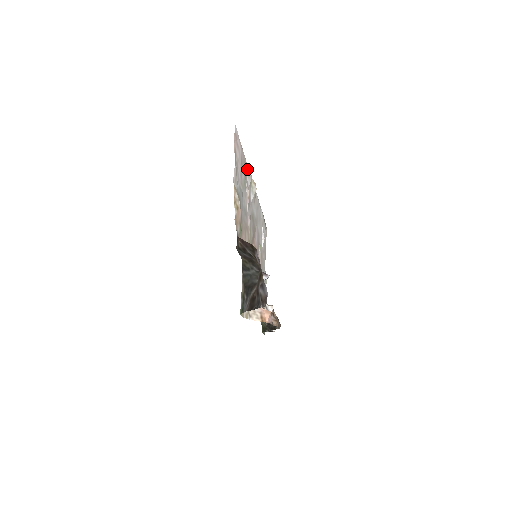
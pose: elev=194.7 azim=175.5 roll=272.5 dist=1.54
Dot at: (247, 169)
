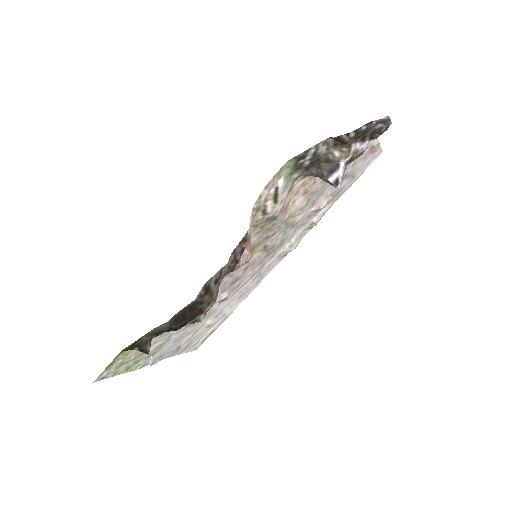
Dot at: (328, 208)
